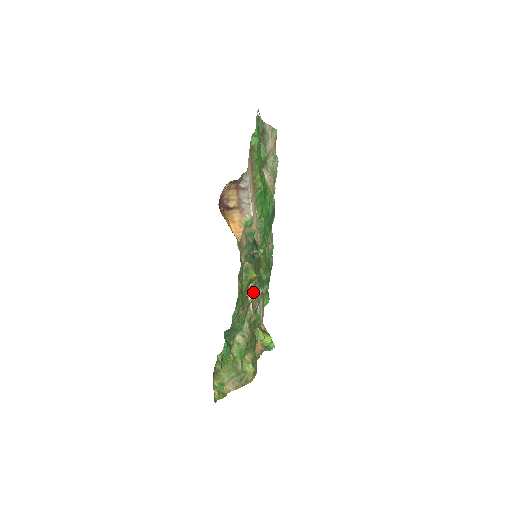
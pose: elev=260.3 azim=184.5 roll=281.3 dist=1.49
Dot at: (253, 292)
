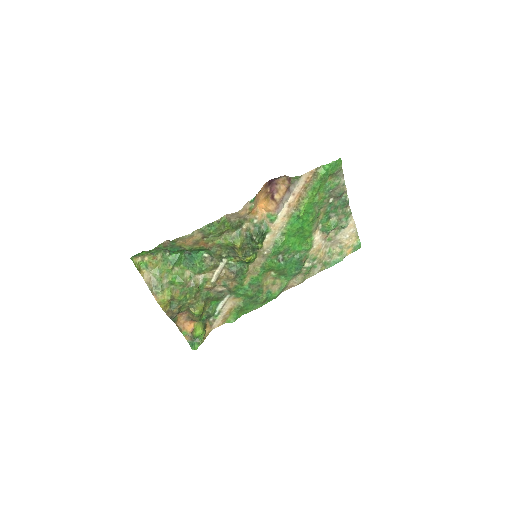
Dot at: (228, 268)
